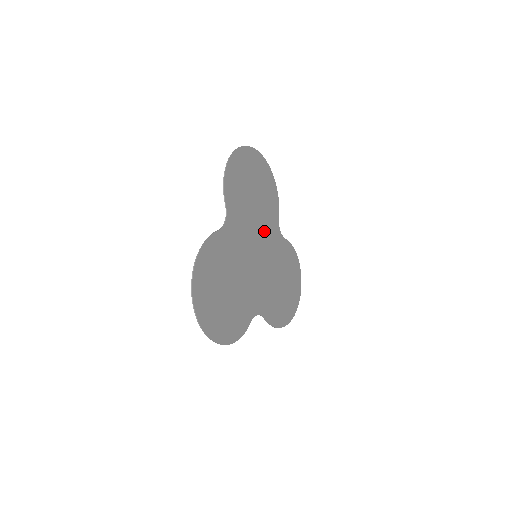
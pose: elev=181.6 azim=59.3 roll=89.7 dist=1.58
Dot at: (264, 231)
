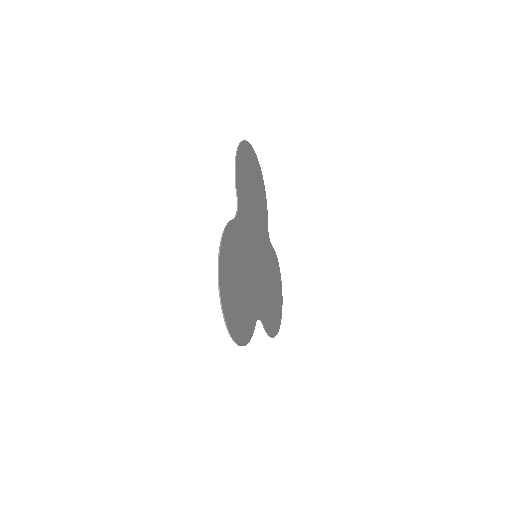
Dot at: (260, 232)
